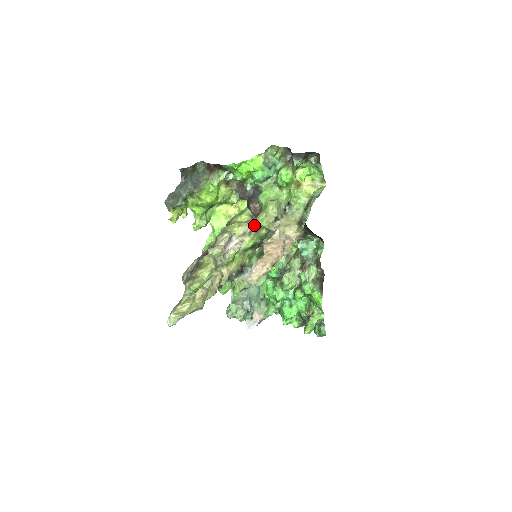
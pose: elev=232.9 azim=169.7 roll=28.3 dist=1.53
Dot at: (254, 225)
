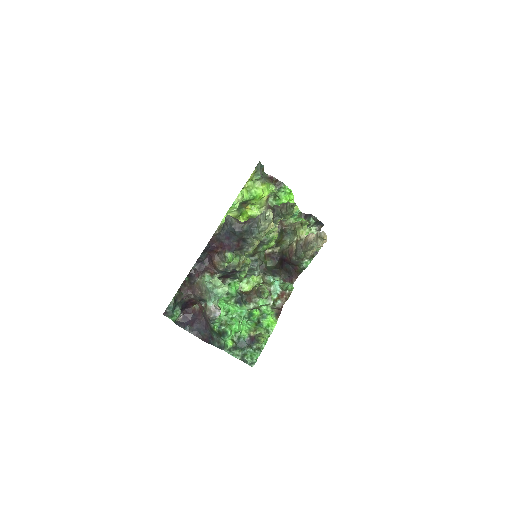
Dot at: occluded
